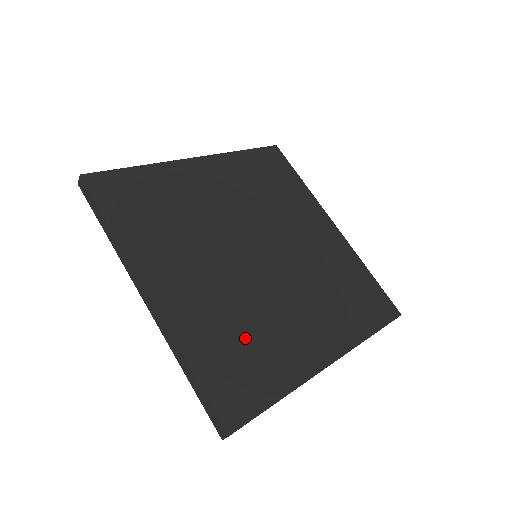
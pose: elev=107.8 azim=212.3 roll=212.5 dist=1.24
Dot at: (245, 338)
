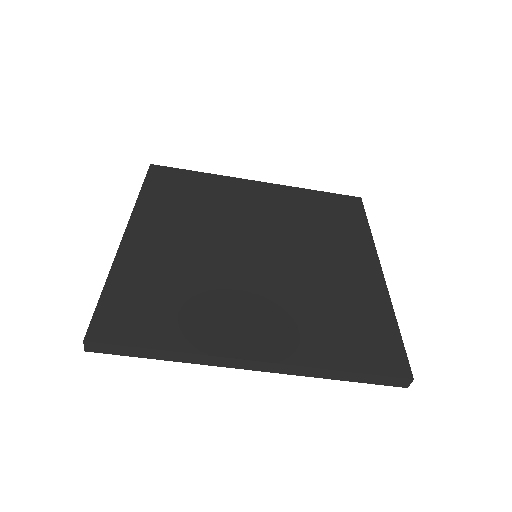
Dot at: (176, 293)
